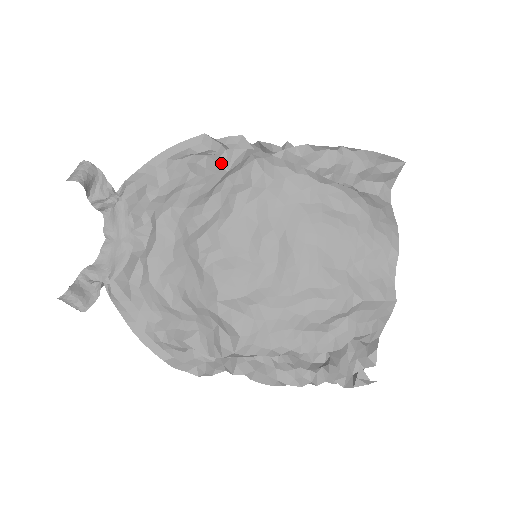
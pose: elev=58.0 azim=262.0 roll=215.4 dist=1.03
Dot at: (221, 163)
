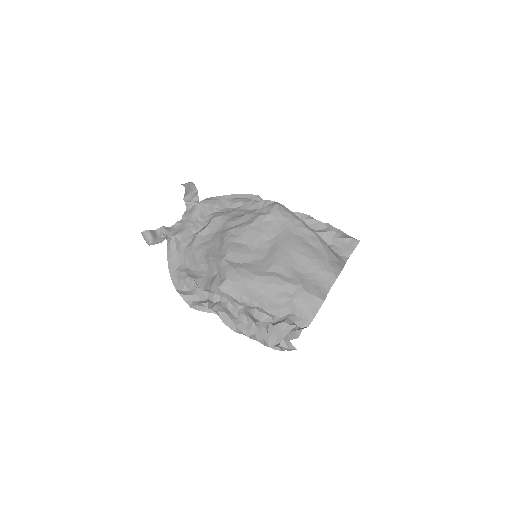
Dot at: (259, 204)
